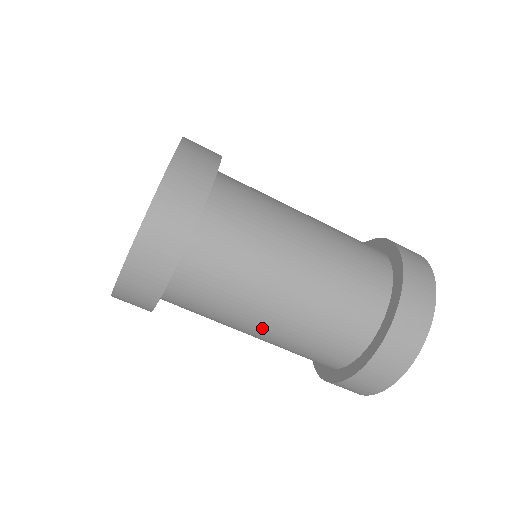
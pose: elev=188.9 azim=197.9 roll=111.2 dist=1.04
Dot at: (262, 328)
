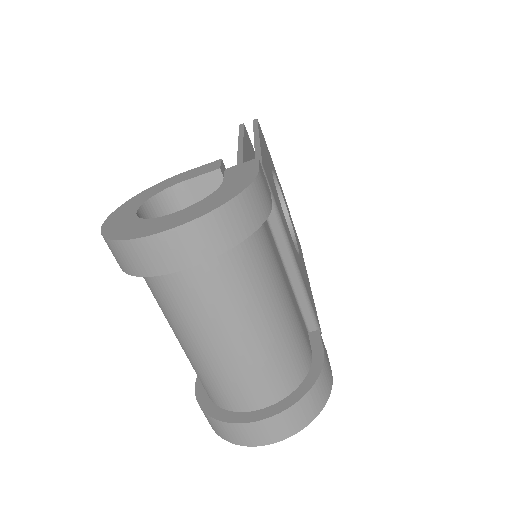
Dot at: (176, 336)
